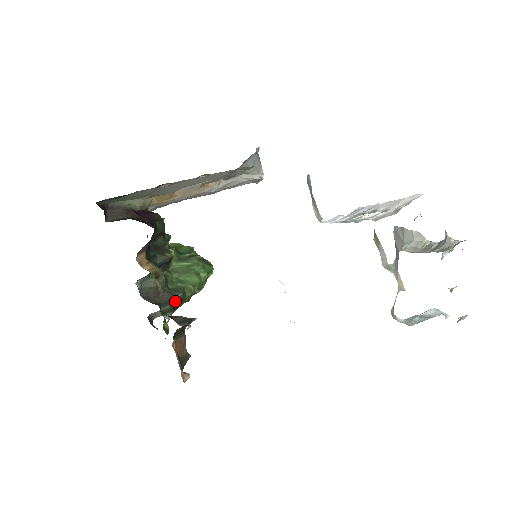
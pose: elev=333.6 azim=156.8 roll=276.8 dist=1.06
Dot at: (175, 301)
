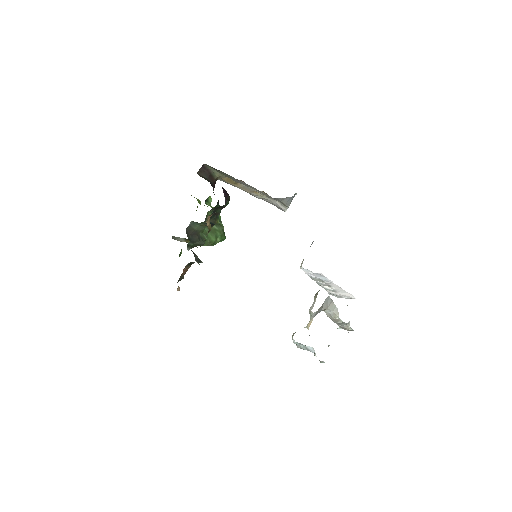
Dot at: (198, 244)
